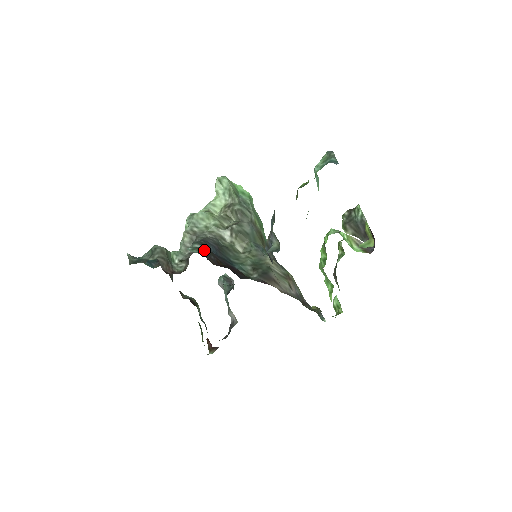
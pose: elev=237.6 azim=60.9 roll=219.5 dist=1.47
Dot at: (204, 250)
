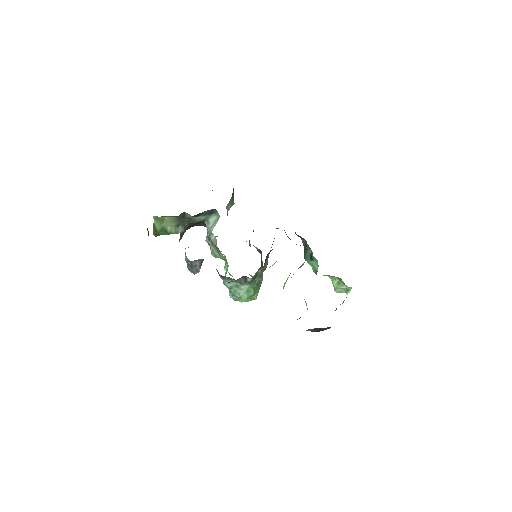
Dot at: occluded
